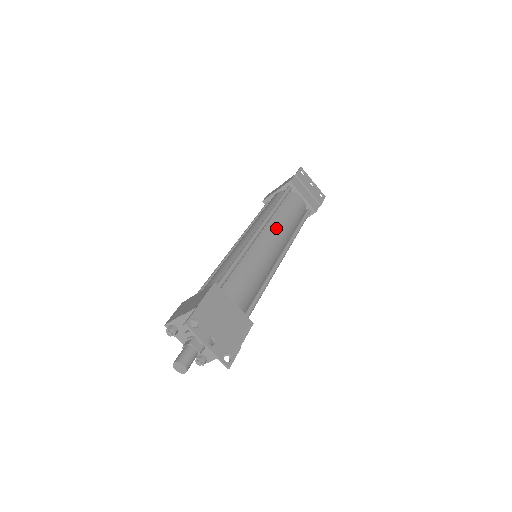
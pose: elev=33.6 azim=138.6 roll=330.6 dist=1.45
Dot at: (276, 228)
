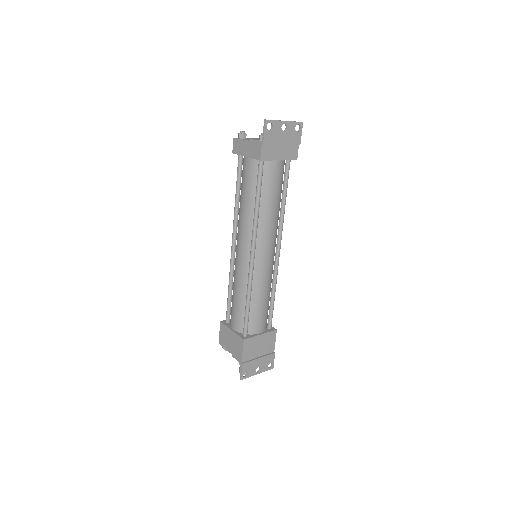
Dot at: (266, 235)
